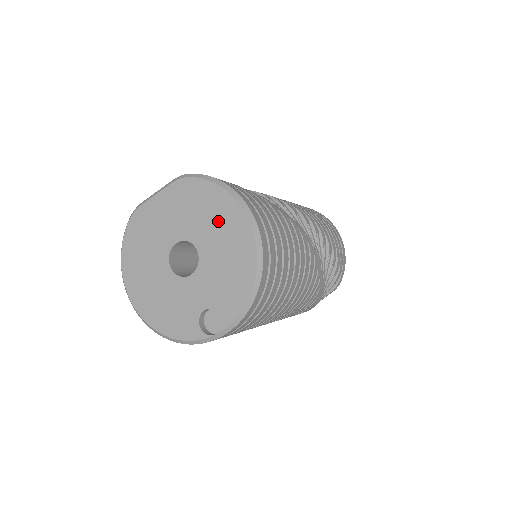
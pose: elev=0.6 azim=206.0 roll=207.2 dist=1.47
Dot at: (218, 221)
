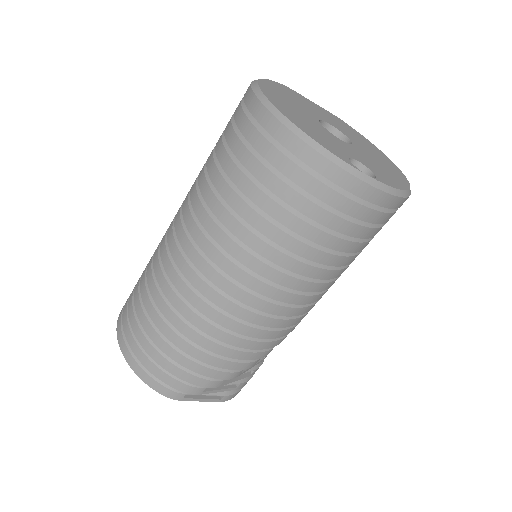
Dot at: (373, 150)
